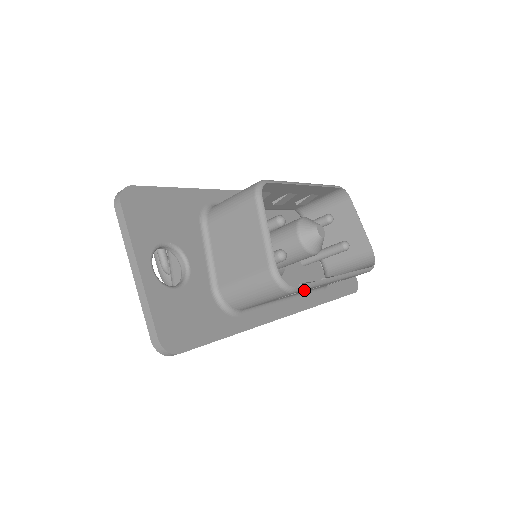
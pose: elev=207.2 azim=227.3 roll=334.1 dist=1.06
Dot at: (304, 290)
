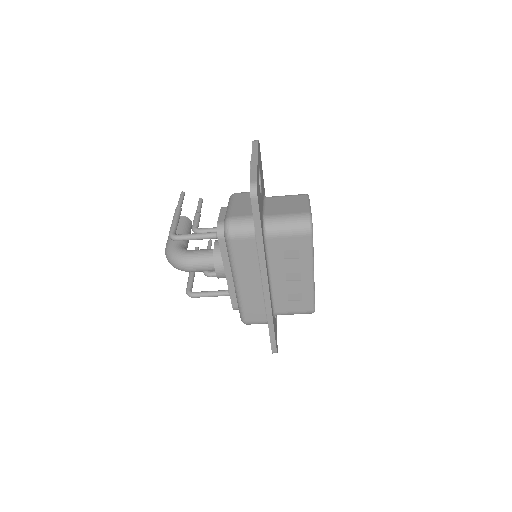
Dot at: (301, 256)
